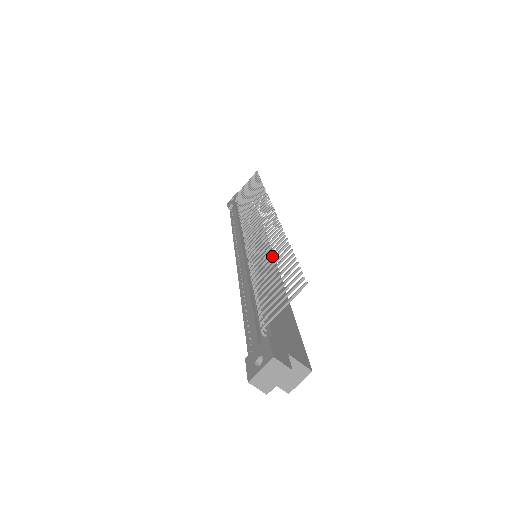
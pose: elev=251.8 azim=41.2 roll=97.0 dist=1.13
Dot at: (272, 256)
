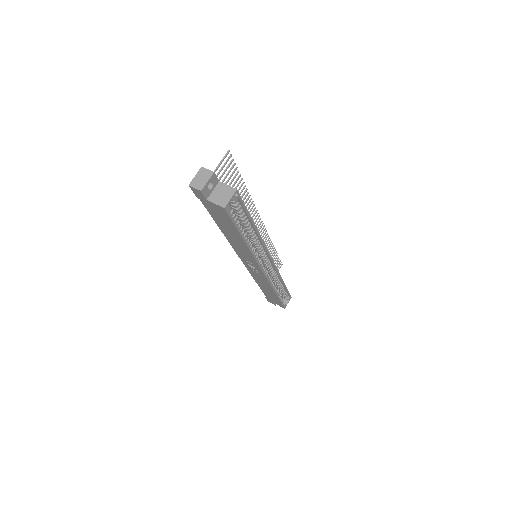
Dot at: occluded
